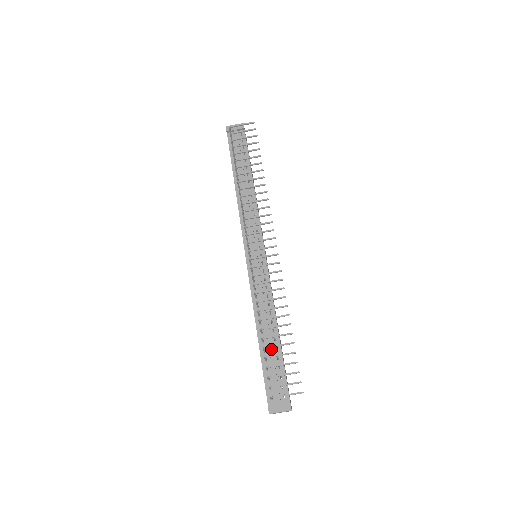
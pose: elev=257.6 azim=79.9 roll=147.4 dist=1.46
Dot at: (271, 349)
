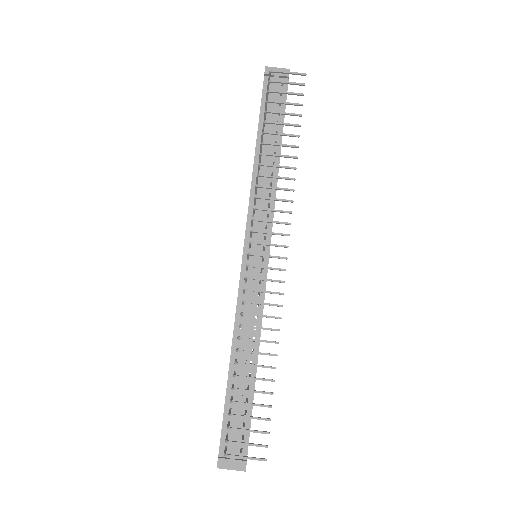
Dot at: (242, 387)
